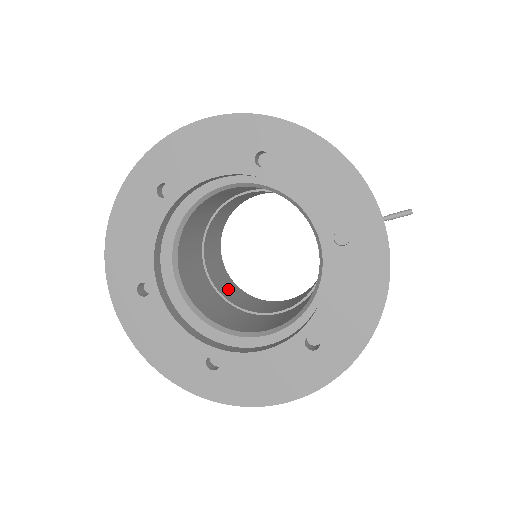
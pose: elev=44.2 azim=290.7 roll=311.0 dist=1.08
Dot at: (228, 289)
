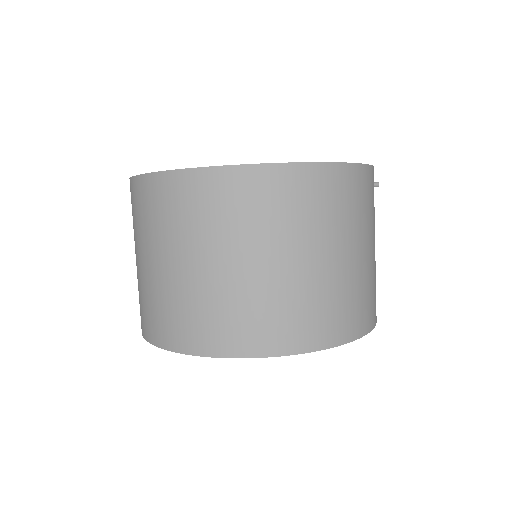
Dot at: occluded
